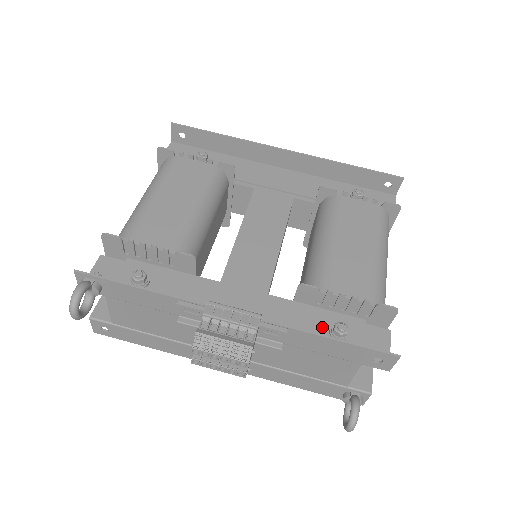
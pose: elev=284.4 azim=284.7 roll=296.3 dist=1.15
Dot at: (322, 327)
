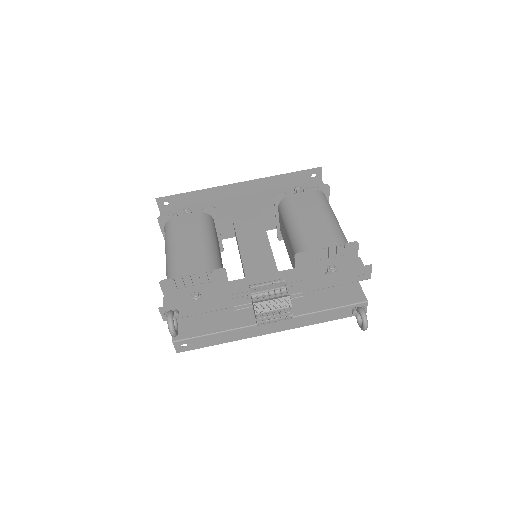
Dot at: (320, 274)
